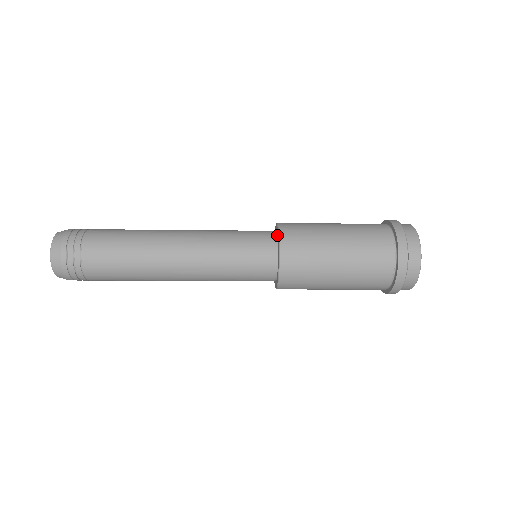
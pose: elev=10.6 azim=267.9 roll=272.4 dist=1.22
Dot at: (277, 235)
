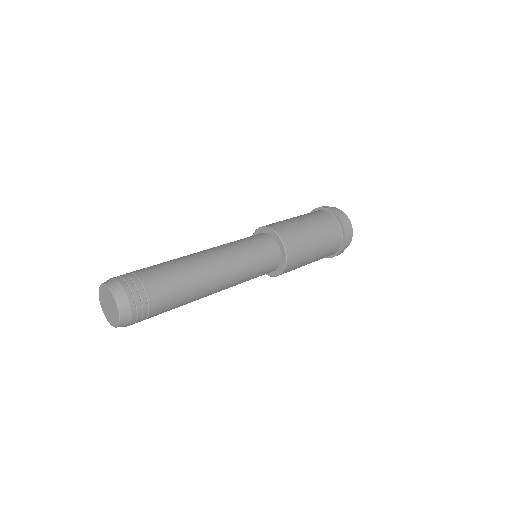
Dot at: (281, 263)
